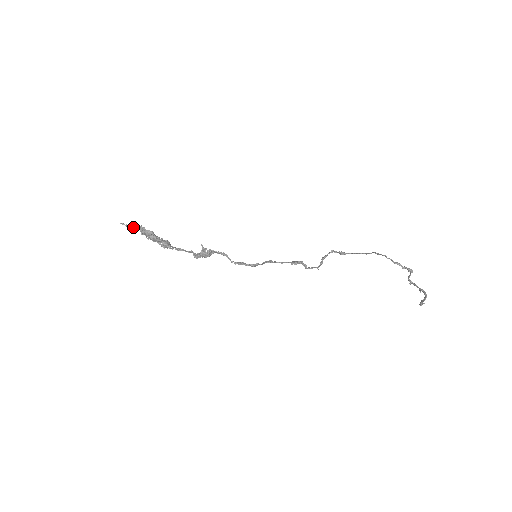
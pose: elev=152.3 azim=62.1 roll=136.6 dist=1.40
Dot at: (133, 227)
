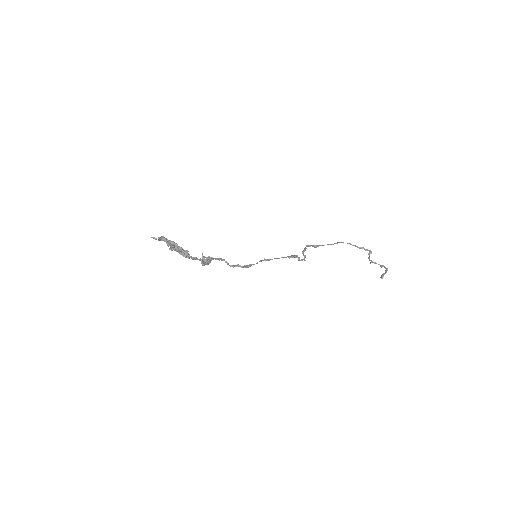
Dot at: (159, 240)
